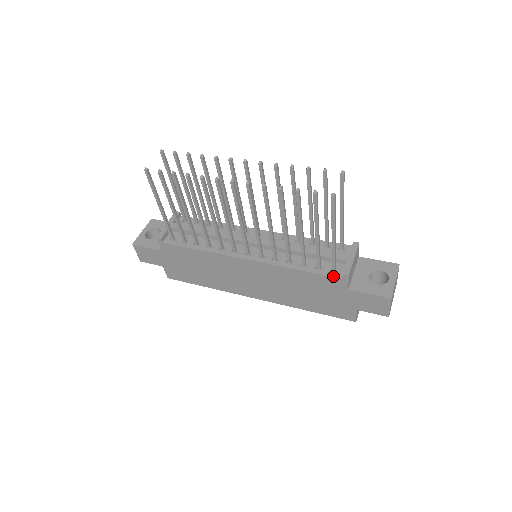
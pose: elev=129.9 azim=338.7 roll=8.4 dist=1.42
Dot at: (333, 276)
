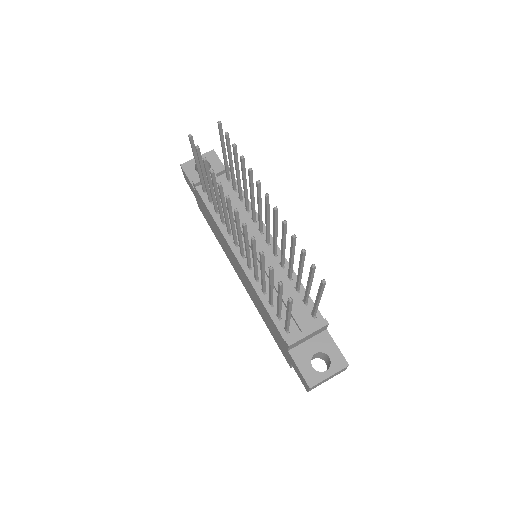
Dot at: (281, 334)
